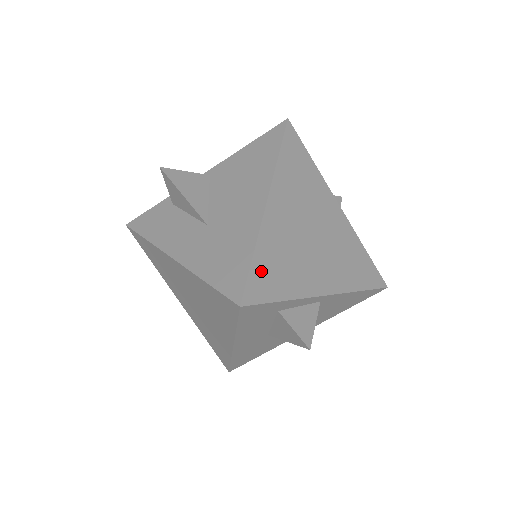
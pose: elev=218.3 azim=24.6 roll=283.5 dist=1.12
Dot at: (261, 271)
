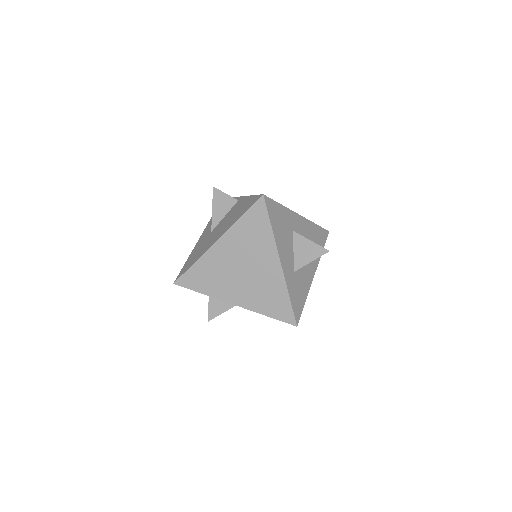
Dot at: (193, 274)
